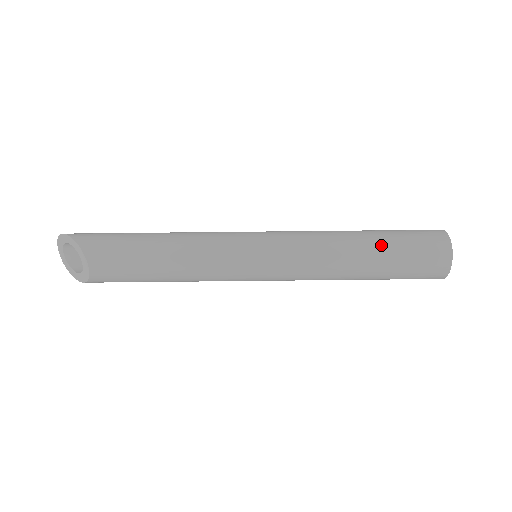
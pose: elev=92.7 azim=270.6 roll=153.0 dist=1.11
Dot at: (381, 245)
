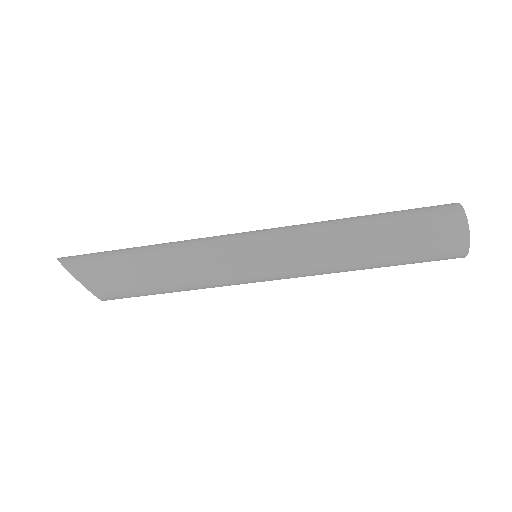
Dot at: (388, 247)
